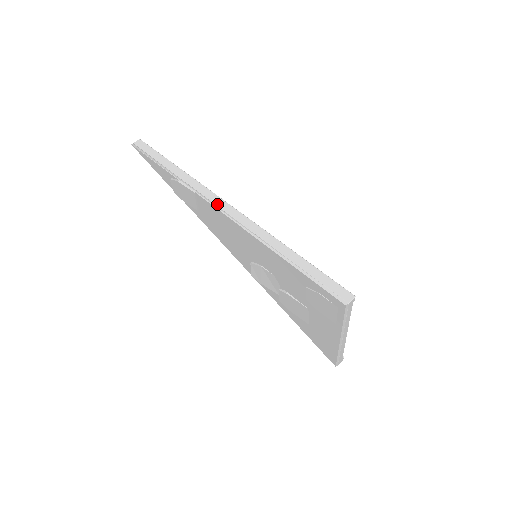
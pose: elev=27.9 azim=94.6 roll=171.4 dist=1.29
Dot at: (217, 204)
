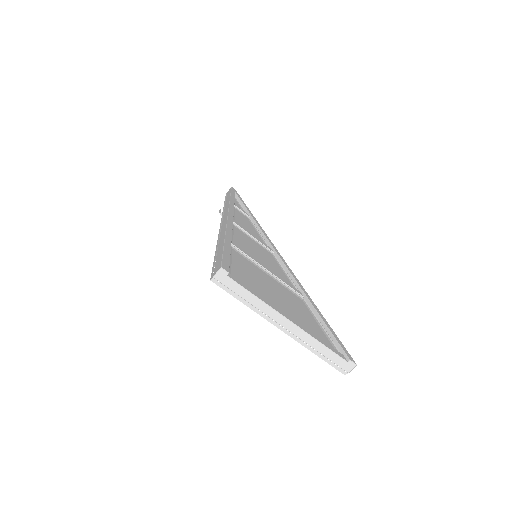
Dot at: (223, 218)
